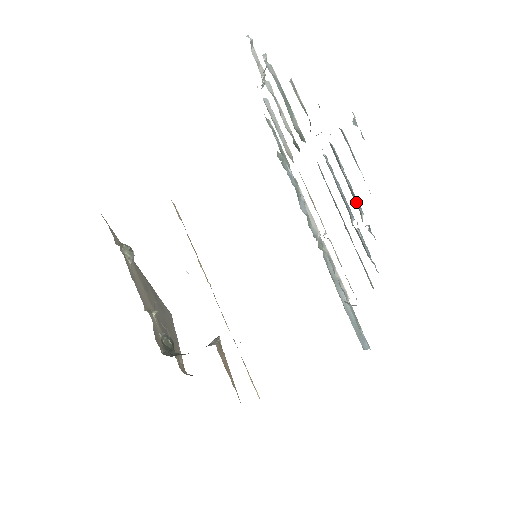
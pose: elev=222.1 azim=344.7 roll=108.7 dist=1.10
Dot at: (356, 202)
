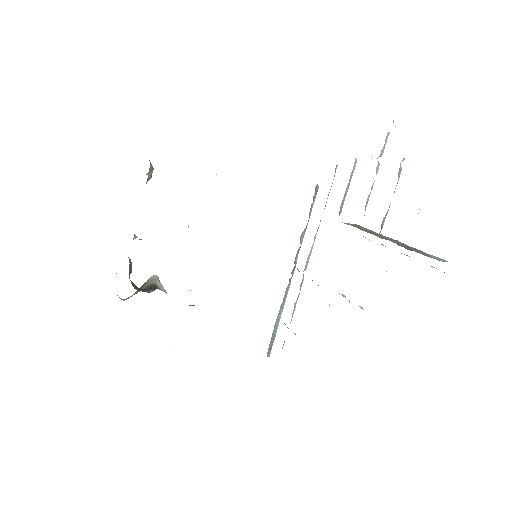
Dot at: occluded
